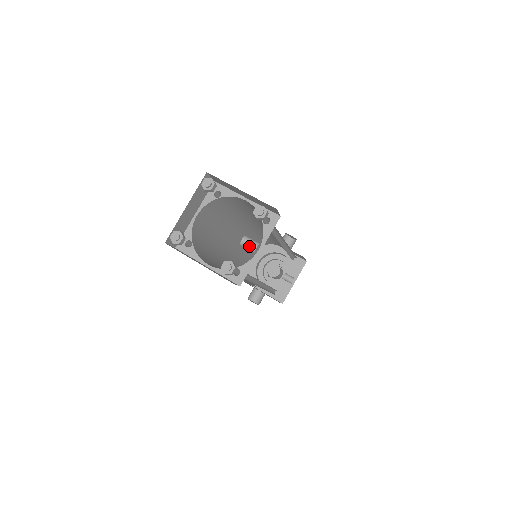
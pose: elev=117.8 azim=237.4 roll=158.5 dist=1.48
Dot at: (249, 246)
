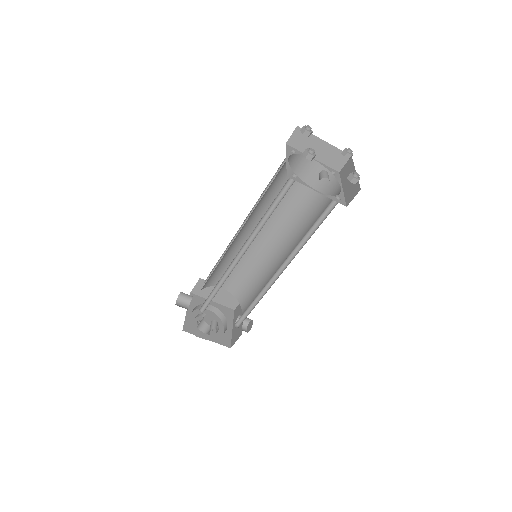
Dot at: (325, 174)
